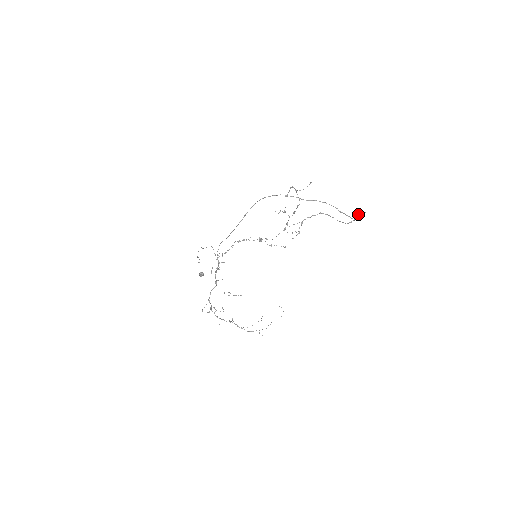
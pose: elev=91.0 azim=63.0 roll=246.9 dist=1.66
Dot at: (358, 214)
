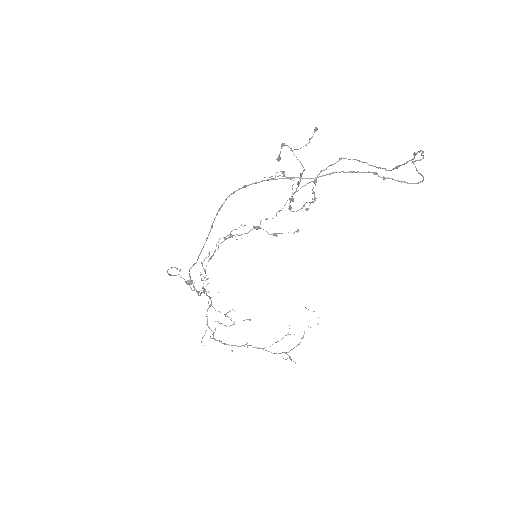
Dot at: occluded
